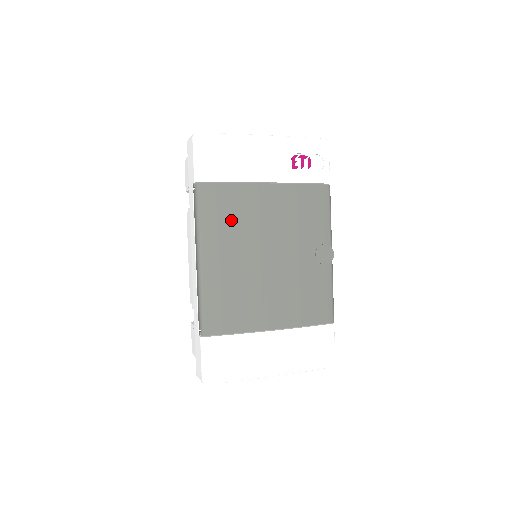
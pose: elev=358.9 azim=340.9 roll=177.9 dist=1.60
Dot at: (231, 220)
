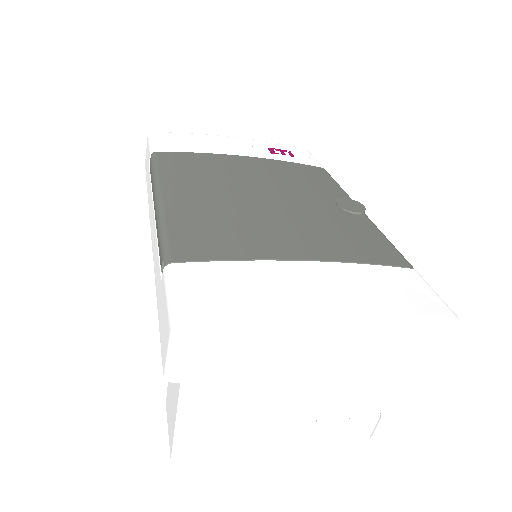
Dot at: (201, 171)
